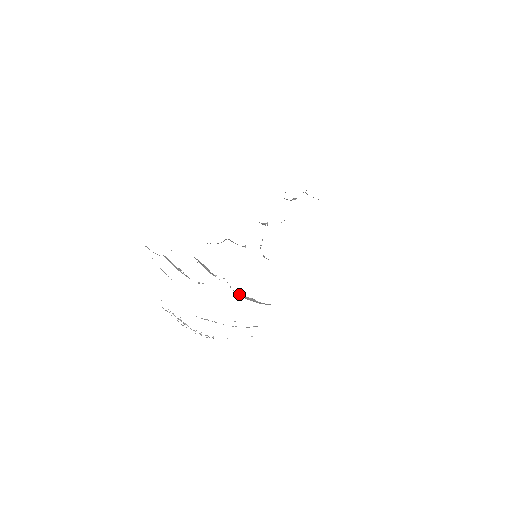
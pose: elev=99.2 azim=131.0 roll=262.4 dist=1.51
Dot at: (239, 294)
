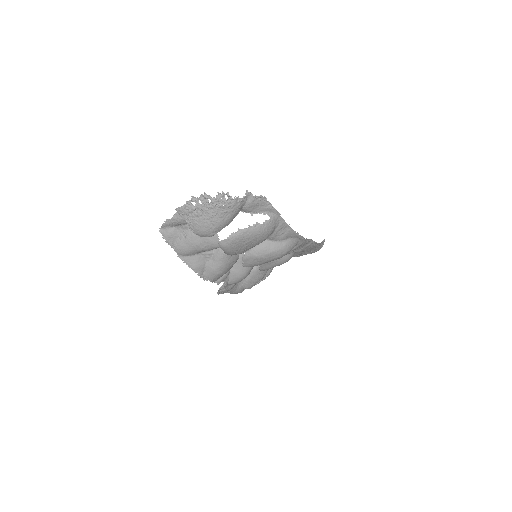
Dot at: (254, 249)
